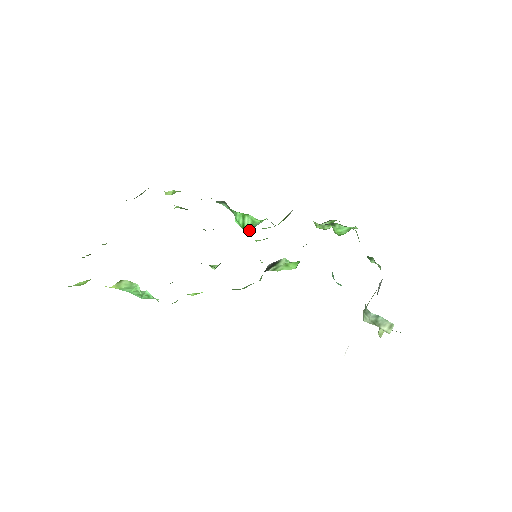
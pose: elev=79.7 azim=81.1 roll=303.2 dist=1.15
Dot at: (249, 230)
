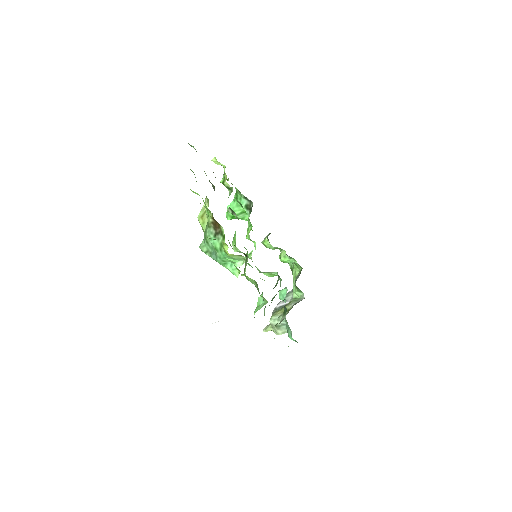
Dot at: occluded
